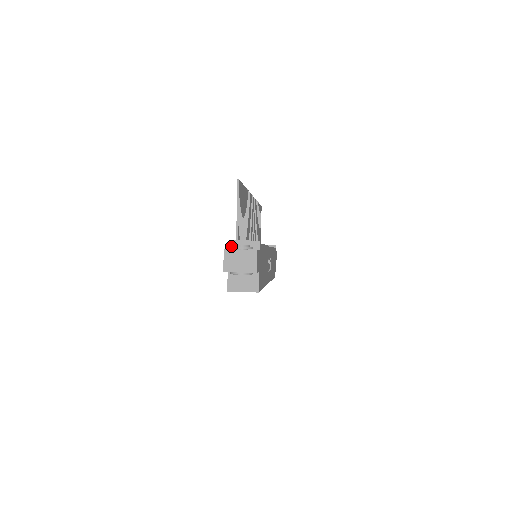
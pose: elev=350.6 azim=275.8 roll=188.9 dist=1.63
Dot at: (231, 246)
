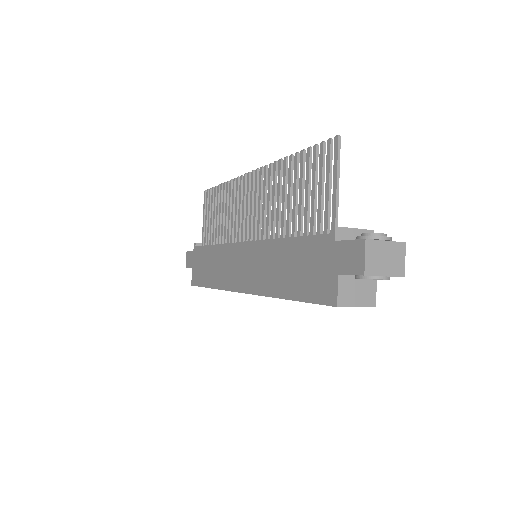
Dot at: (338, 235)
